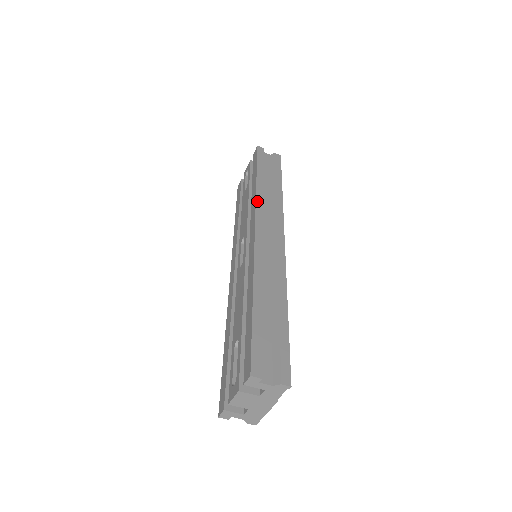
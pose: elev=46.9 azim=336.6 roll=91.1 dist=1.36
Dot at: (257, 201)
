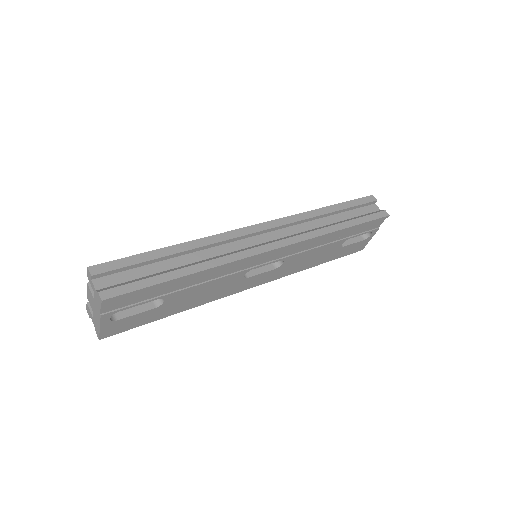
Dot at: (296, 215)
